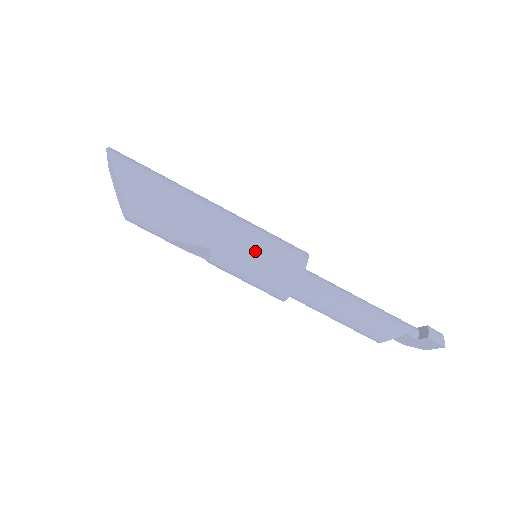
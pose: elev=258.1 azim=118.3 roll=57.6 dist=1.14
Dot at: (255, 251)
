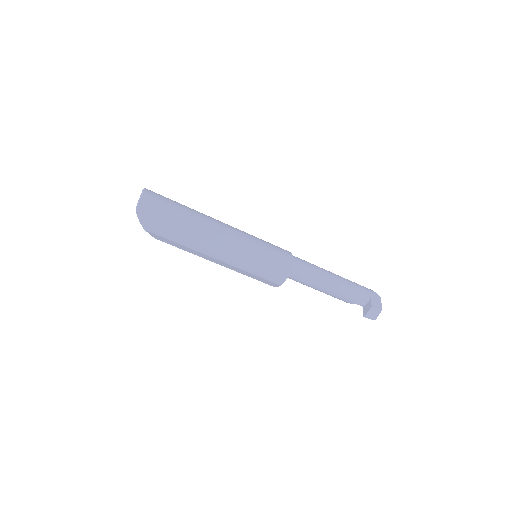
Dot at: (247, 273)
